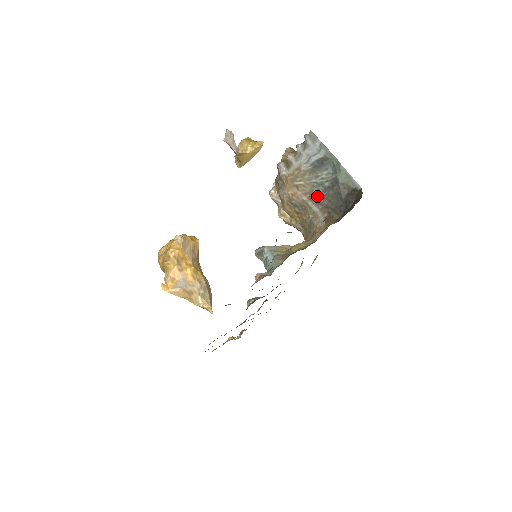
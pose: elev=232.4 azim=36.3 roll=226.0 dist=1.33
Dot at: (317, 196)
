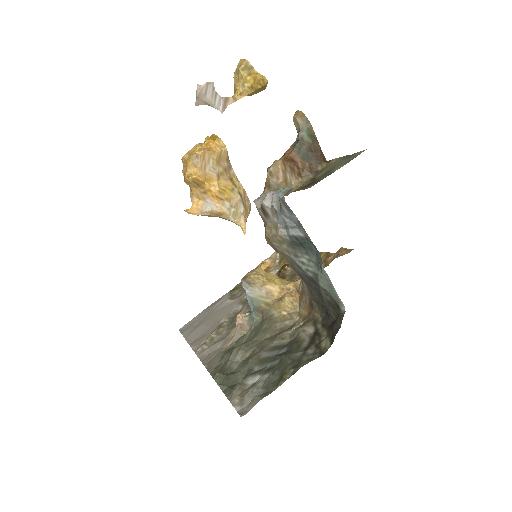
Dot at: (299, 273)
